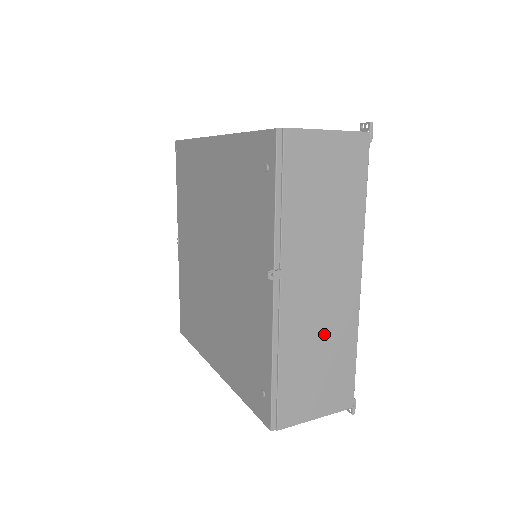
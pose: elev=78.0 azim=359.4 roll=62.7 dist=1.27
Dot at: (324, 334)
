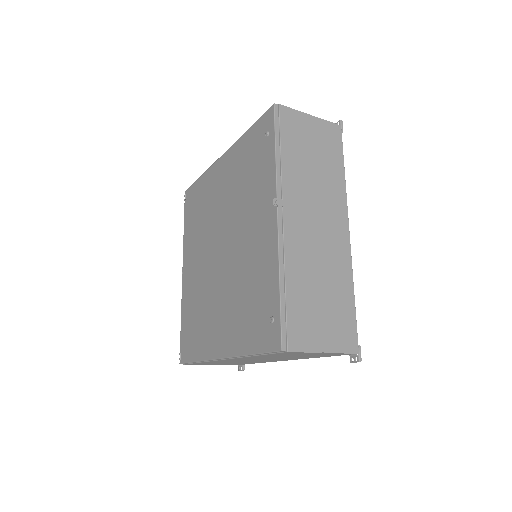
Dot at: (323, 269)
